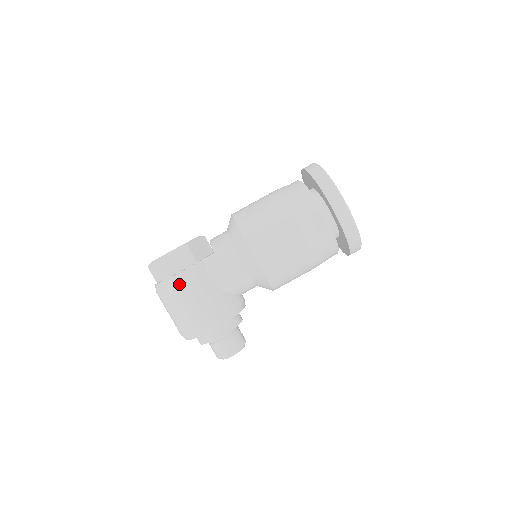
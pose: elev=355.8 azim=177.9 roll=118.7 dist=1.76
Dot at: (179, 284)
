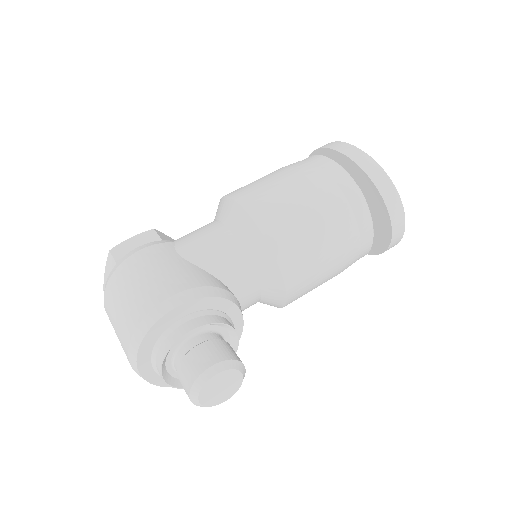
Dot at: (131, 258)
